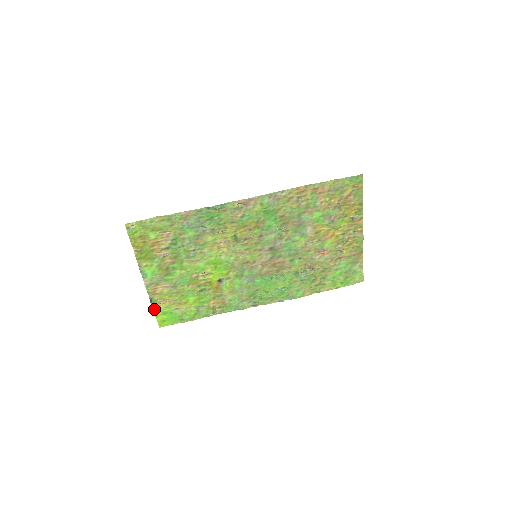
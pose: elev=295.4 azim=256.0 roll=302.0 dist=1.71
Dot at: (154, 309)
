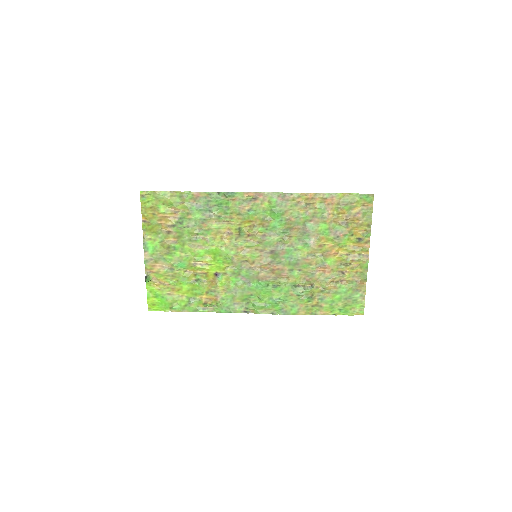
Dot at: (147, 288)
